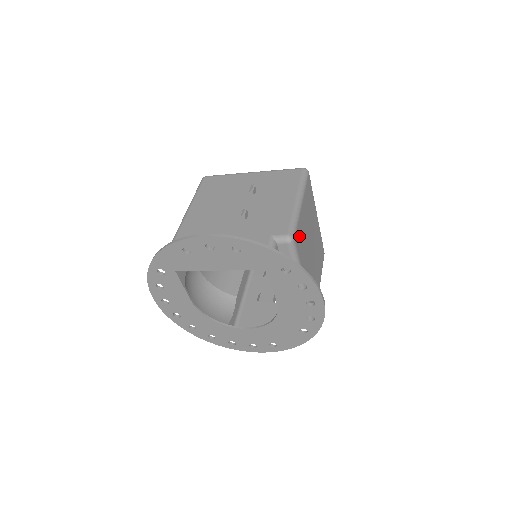
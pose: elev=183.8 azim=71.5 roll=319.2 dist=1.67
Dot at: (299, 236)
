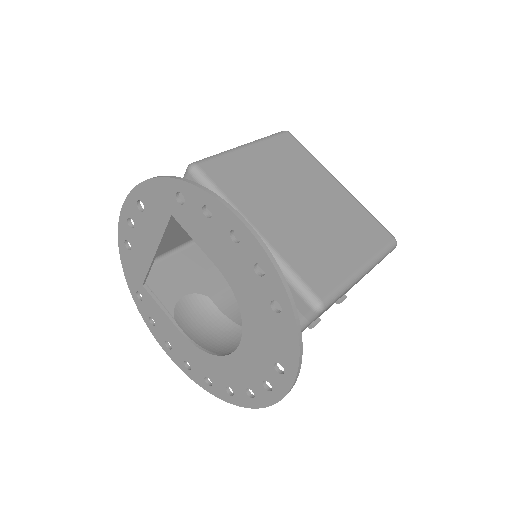
Dot at: (226, 170)
